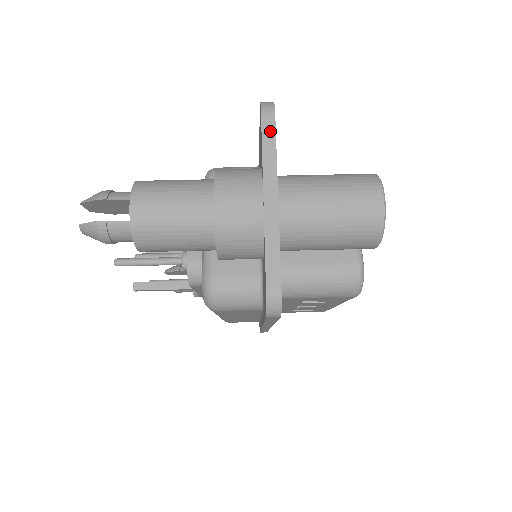
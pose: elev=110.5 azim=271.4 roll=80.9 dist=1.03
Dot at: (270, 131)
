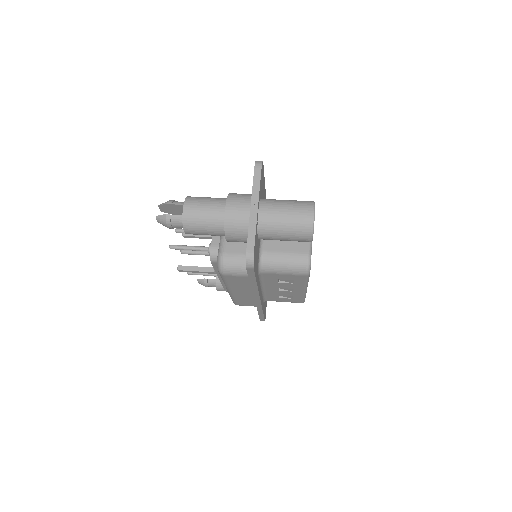
Dot at: (258, 175)
